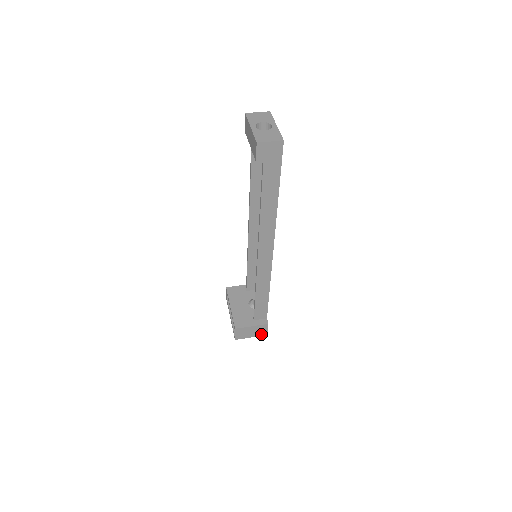
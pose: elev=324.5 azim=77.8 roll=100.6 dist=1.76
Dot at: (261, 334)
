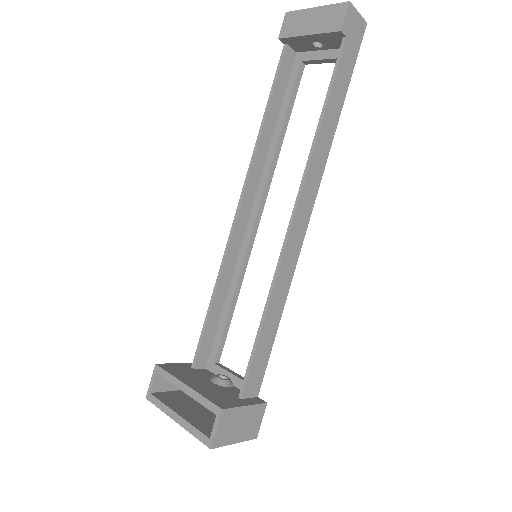
Dot at: (249, 435)
